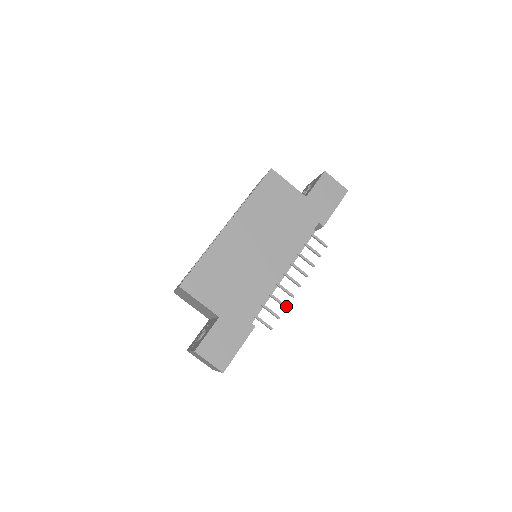
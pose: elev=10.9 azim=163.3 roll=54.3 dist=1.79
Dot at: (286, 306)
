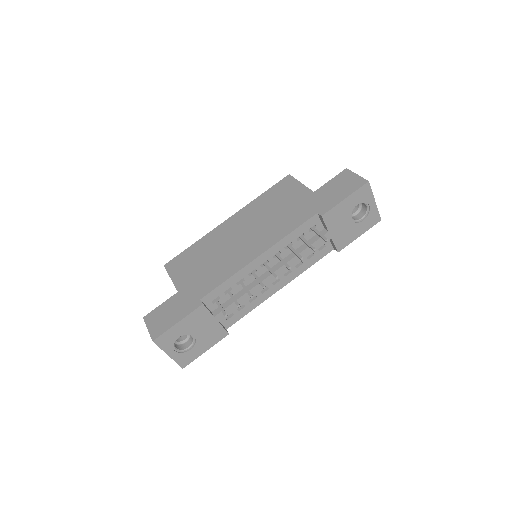
Dot at: (252, 295)
